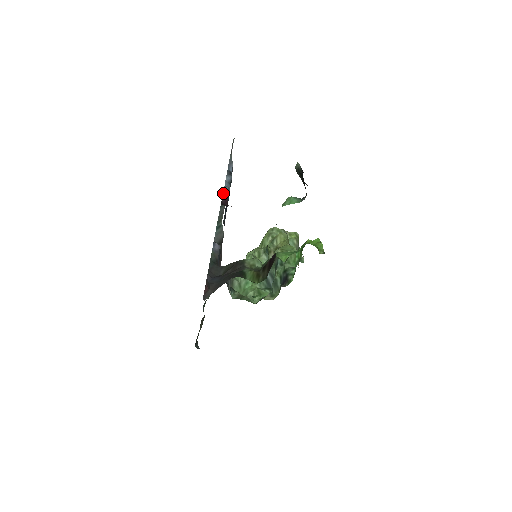
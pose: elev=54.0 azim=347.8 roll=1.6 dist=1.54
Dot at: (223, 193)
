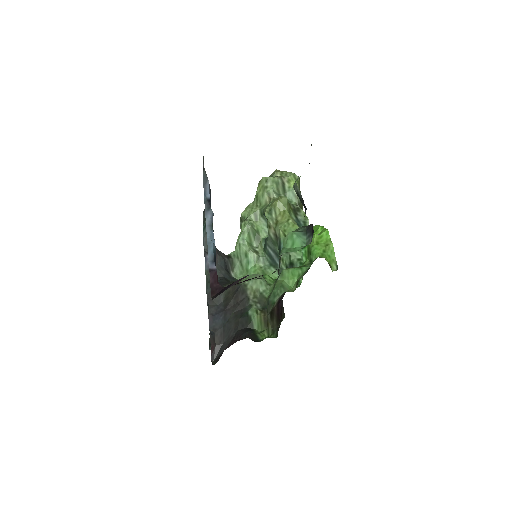
Dot at: (208, 259)
